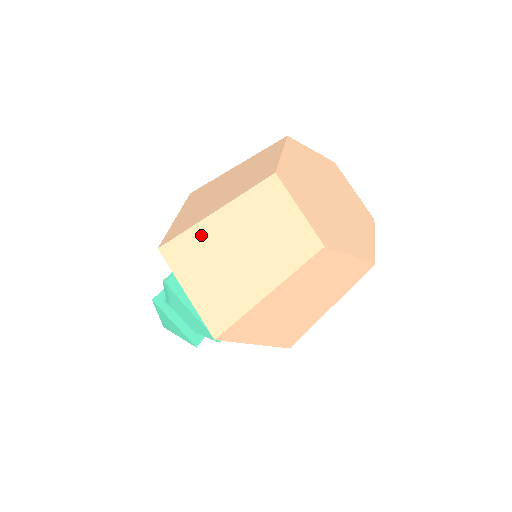
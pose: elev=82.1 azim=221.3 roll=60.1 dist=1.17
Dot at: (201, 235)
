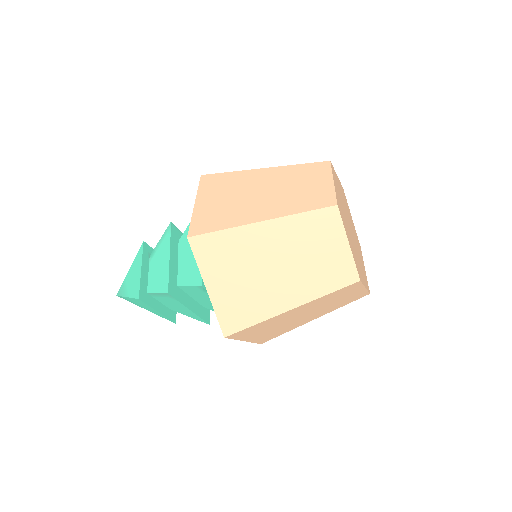
Dot at: (243, 176)
